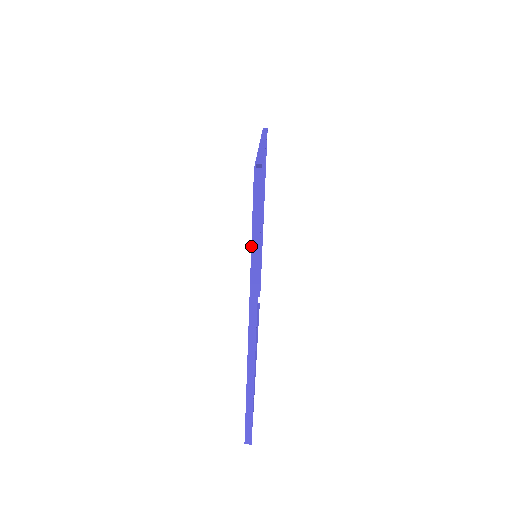
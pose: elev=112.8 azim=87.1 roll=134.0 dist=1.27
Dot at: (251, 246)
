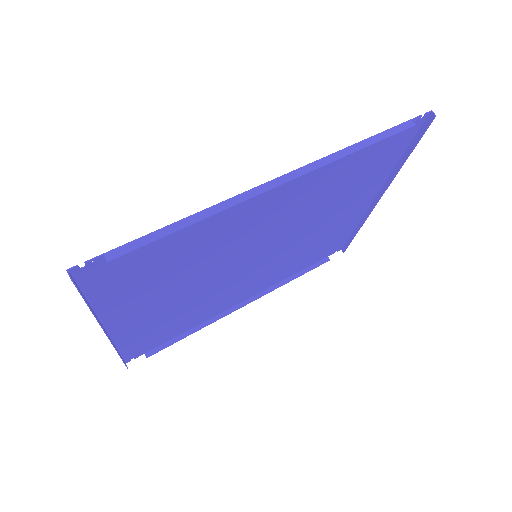
Dot at: occluded
